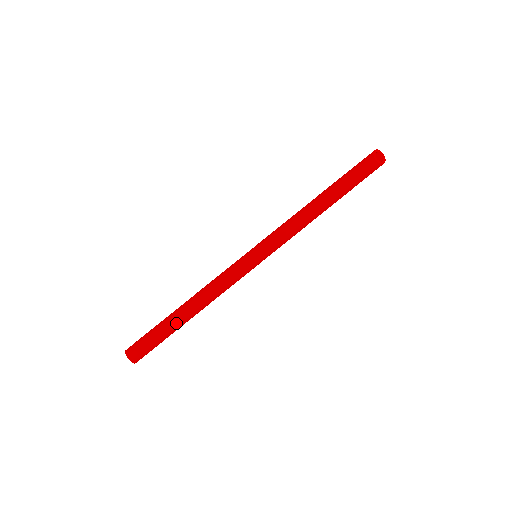
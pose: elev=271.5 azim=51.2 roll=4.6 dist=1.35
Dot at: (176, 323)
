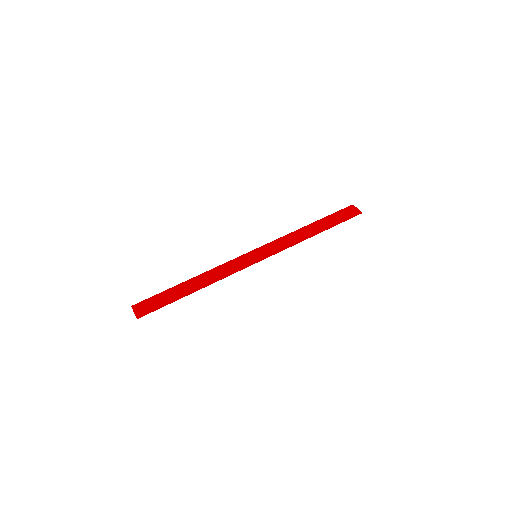
Dot at: (181, 288)
